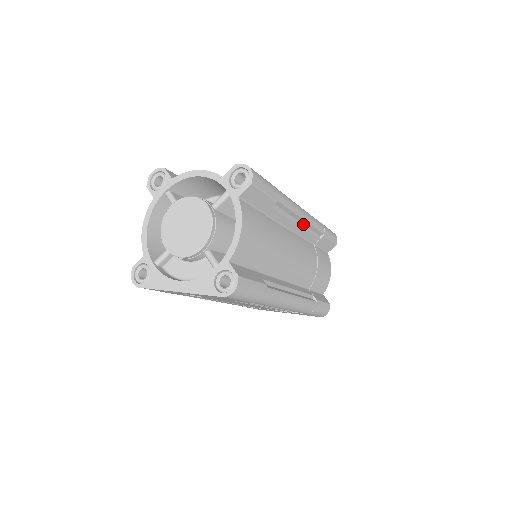
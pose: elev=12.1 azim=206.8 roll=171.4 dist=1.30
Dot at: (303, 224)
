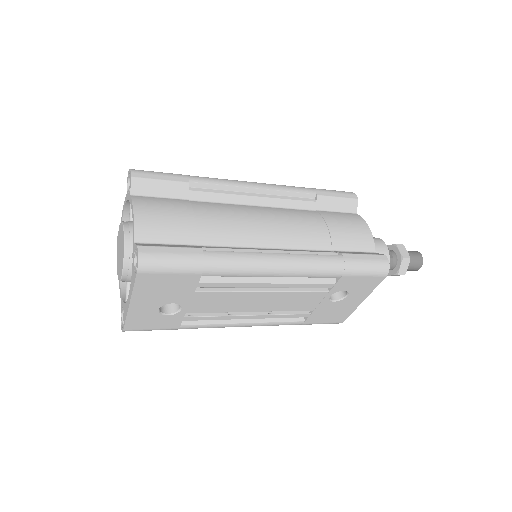
Dot at: (266, 194)
